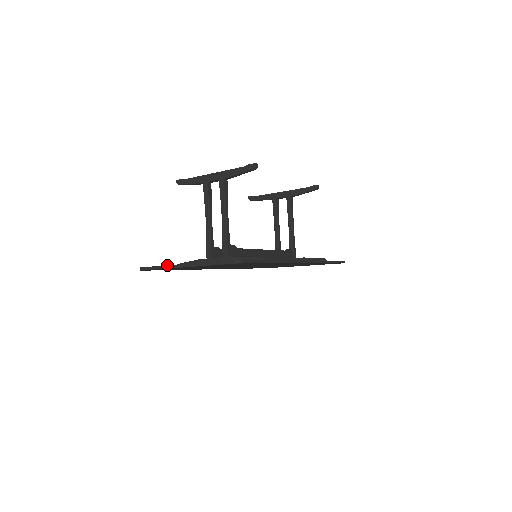
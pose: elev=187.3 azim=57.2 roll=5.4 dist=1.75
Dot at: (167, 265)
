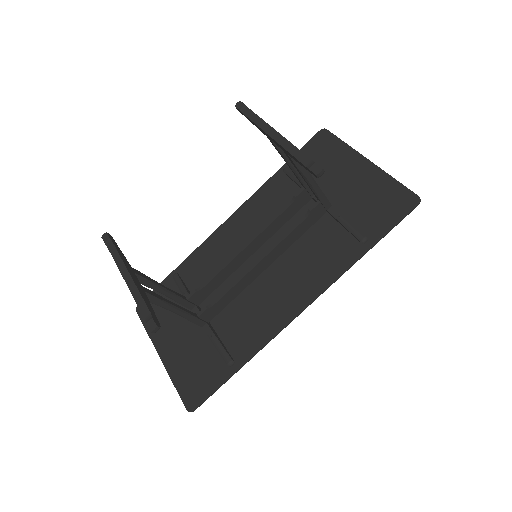
Dot at: occluded
